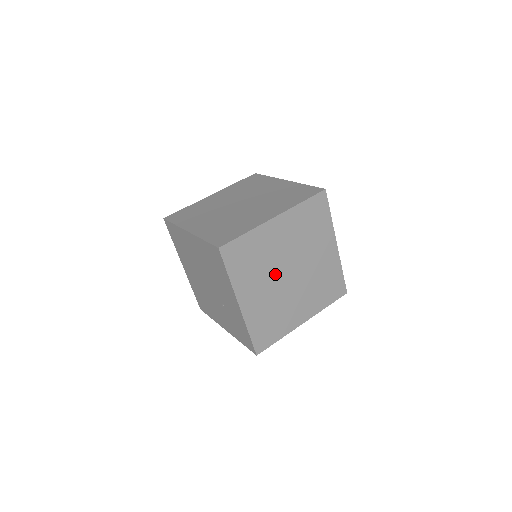
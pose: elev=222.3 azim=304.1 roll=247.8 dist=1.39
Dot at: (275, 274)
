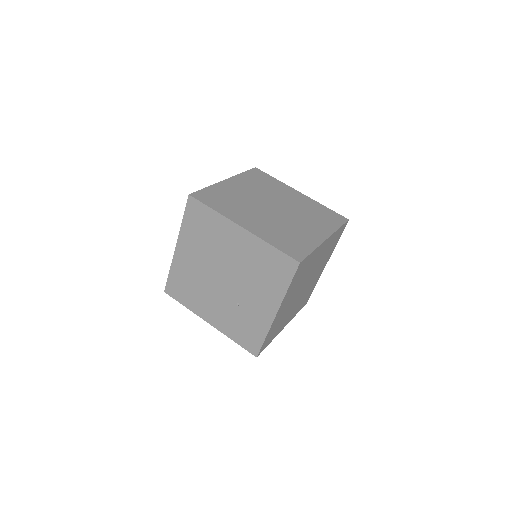
Dot at: (300, 287)
